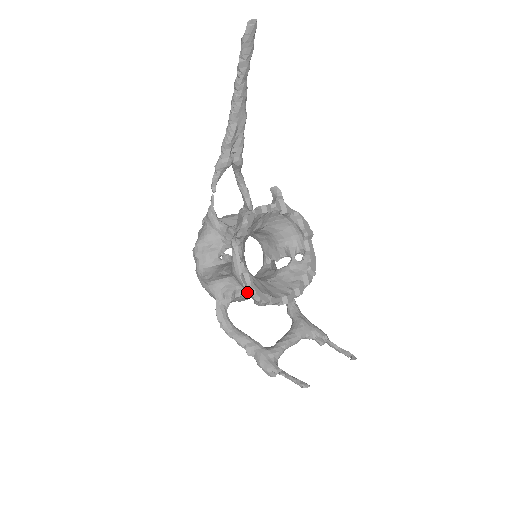
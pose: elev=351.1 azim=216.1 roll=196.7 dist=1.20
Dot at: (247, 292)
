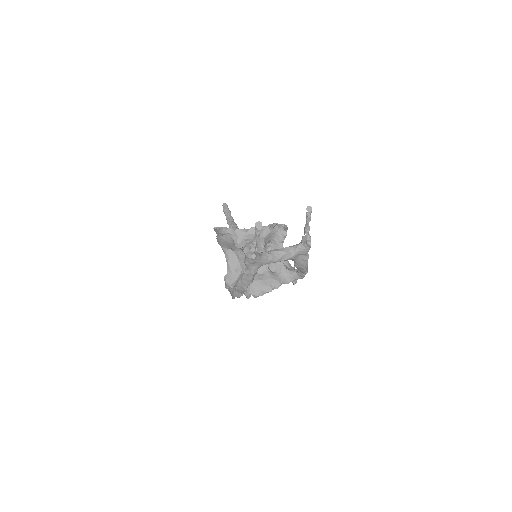
Dot at: (260, 276)
